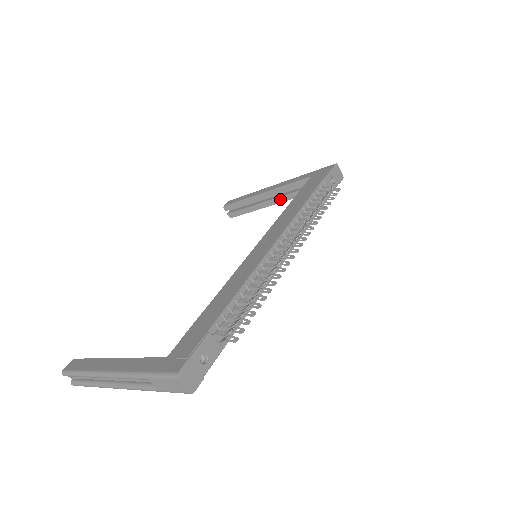
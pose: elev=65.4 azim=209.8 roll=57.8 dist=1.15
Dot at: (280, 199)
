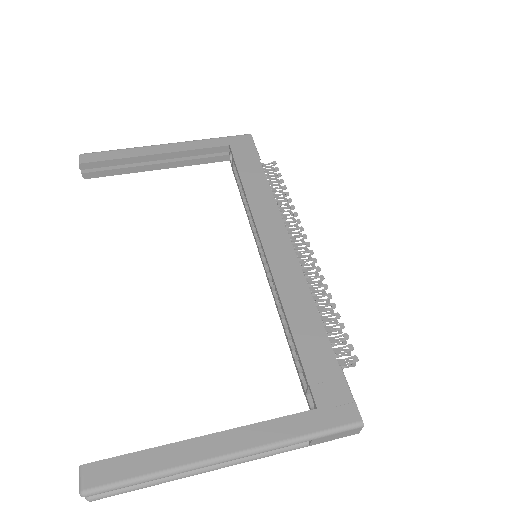
Dot at: (176, 164)
